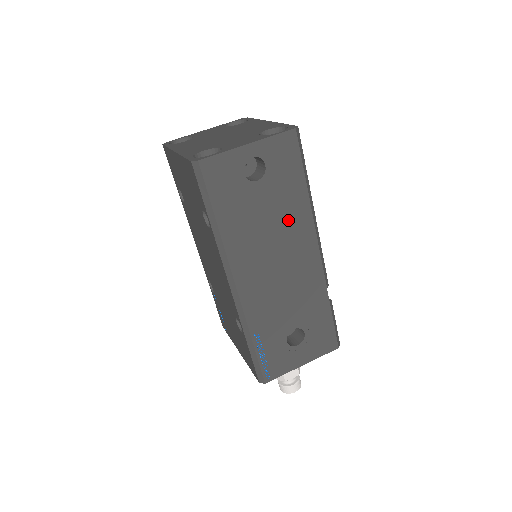
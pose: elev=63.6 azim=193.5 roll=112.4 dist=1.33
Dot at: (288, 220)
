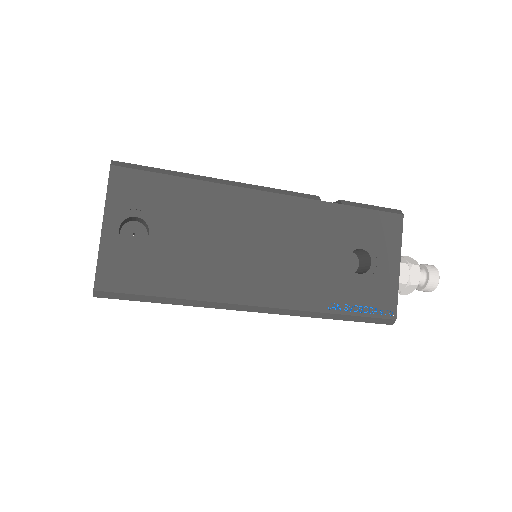
Dot at: (213, 215)
